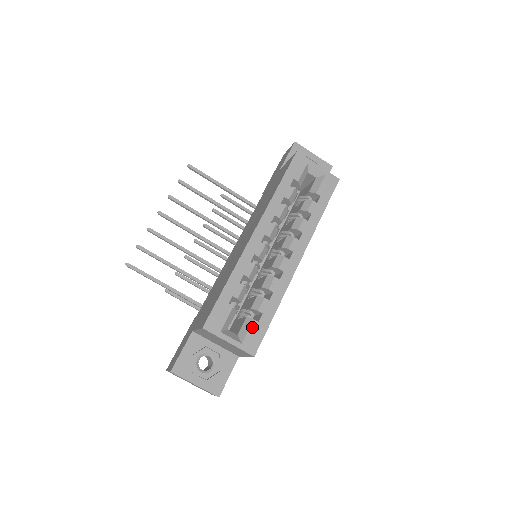
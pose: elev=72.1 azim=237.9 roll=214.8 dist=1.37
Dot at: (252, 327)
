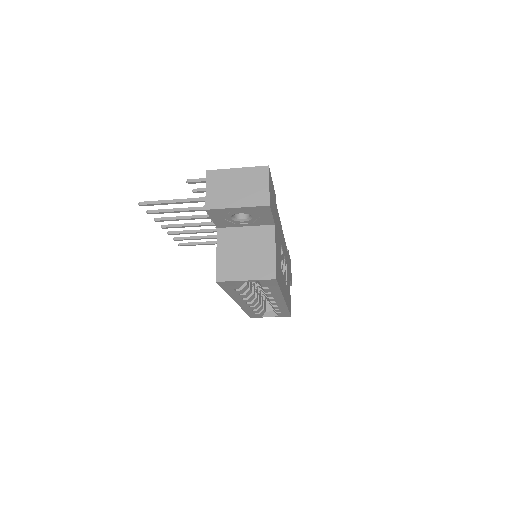
Dot at: (279, 314)
